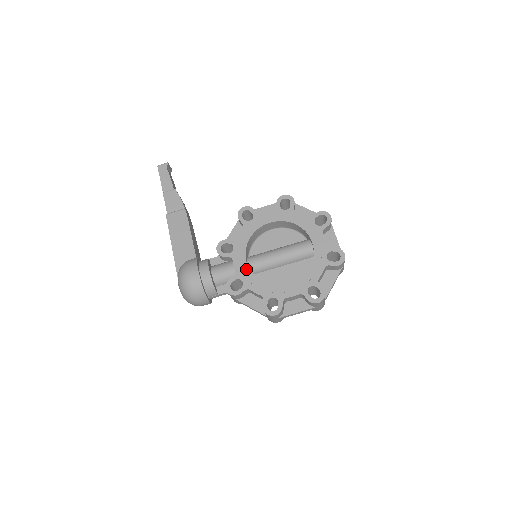
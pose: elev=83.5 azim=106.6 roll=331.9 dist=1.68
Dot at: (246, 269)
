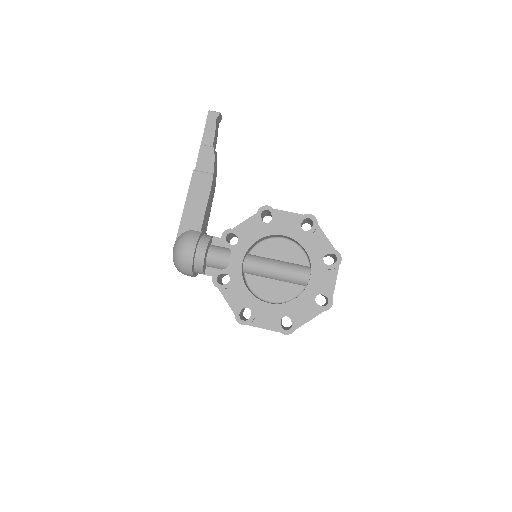
Dot at: (239, 269)
